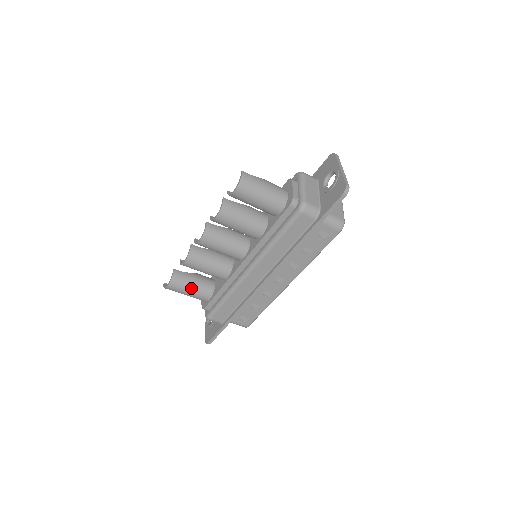
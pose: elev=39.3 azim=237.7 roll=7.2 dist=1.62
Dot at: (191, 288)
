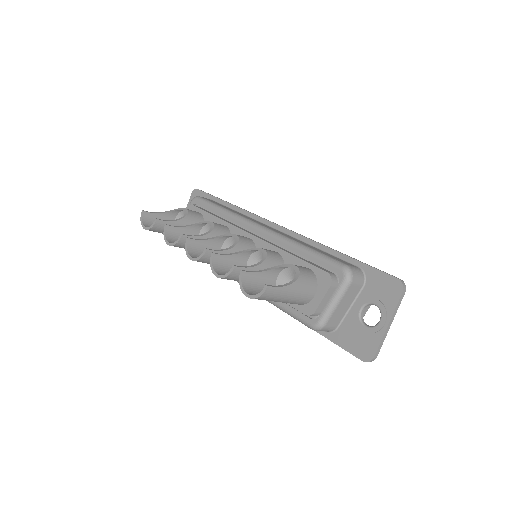
Dot at: occluded
